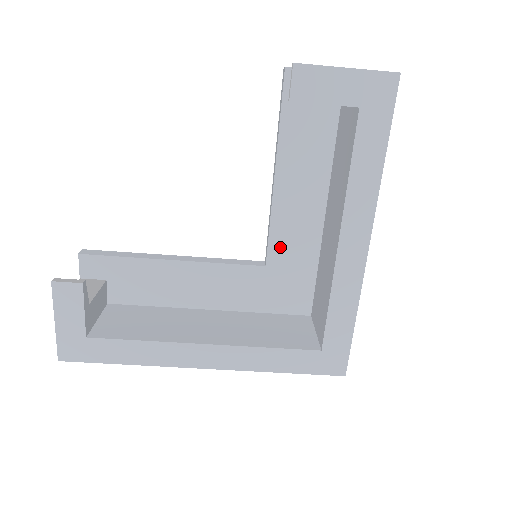
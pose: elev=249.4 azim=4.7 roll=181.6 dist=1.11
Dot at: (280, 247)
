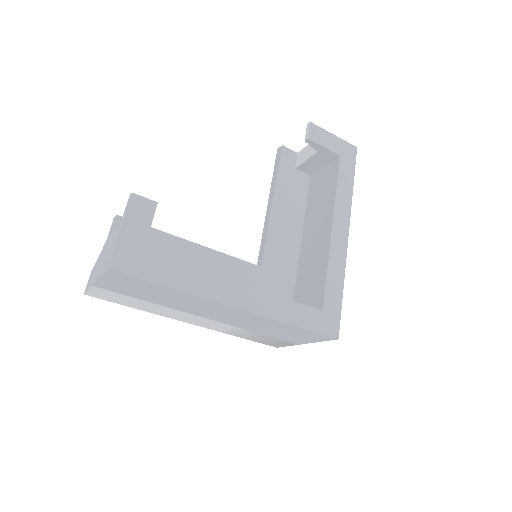
Dot at: (272, 254)
